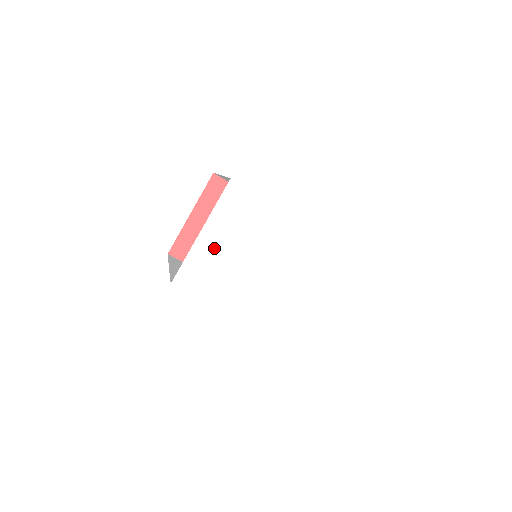
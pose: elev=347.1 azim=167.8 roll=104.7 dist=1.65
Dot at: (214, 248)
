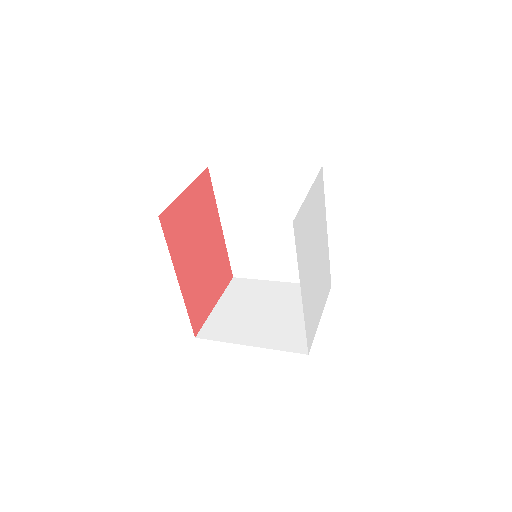
Dot at: (309, 213)
